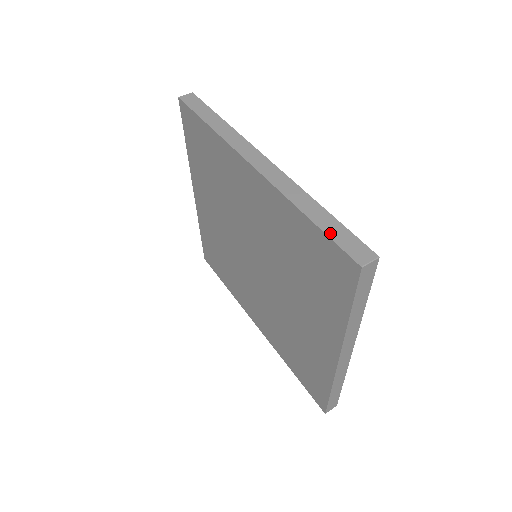
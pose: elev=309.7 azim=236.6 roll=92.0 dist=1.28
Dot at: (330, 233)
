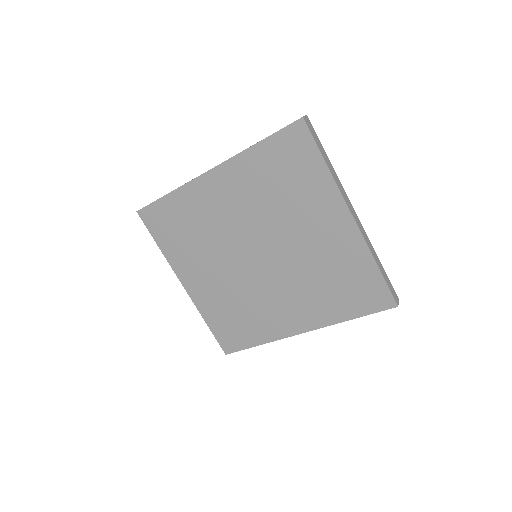
Dot at: (276, 132)
